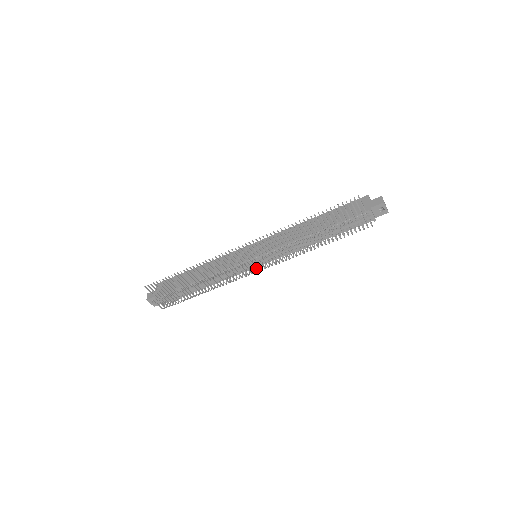
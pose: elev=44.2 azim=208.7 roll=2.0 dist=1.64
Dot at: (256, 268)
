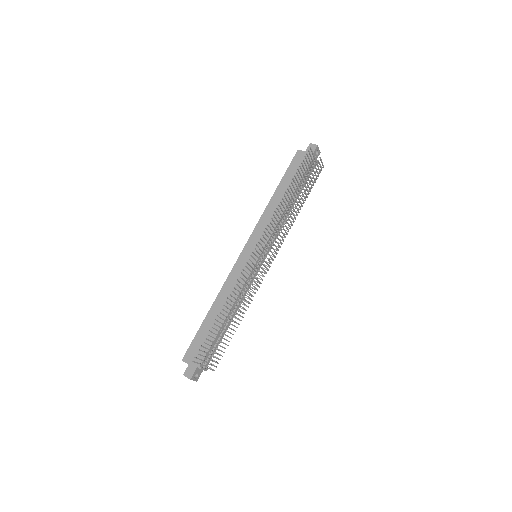
Dot at: (270, 262)
